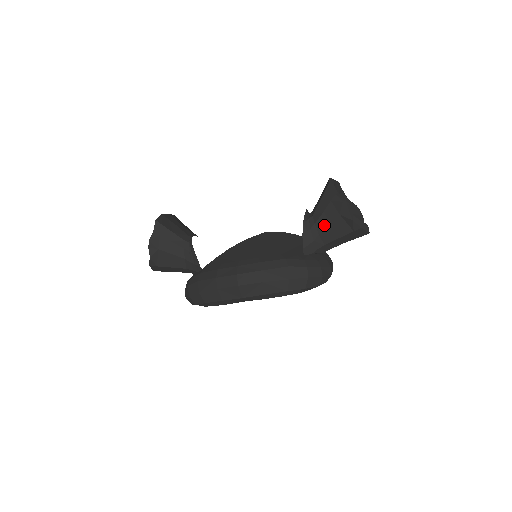
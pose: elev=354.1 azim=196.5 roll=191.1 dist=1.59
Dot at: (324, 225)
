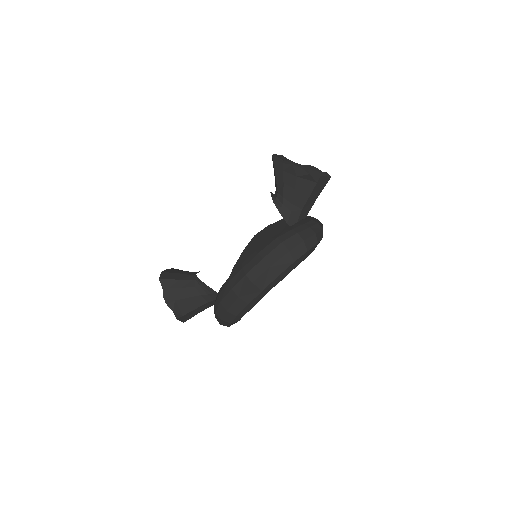
Dot at: (291, 193)
